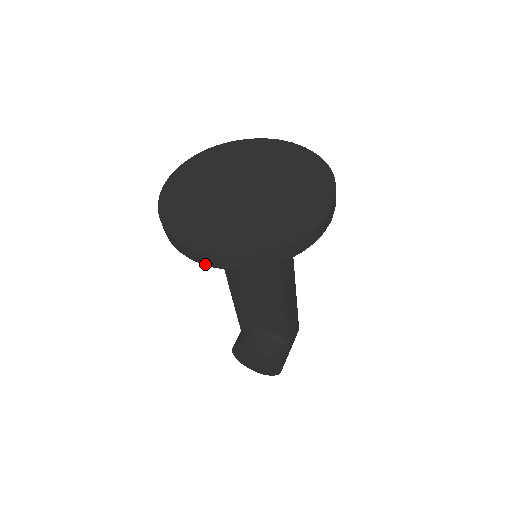
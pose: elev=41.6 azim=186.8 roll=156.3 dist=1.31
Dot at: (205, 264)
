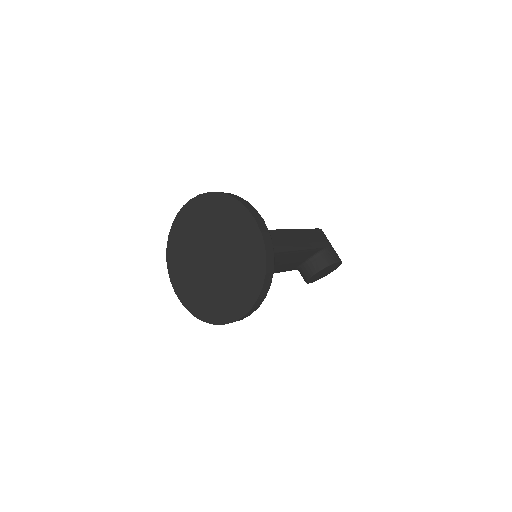
Dot at: occluded
